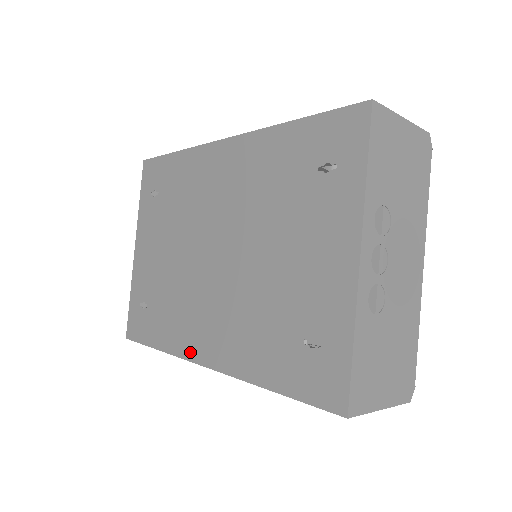
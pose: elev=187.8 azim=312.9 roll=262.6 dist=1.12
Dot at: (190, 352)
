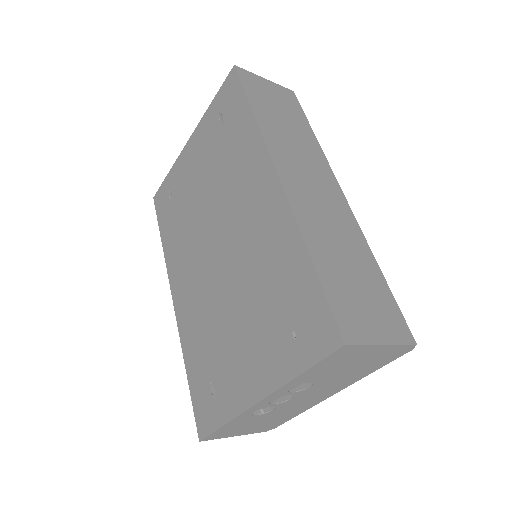
Dot at: (172, 278)
